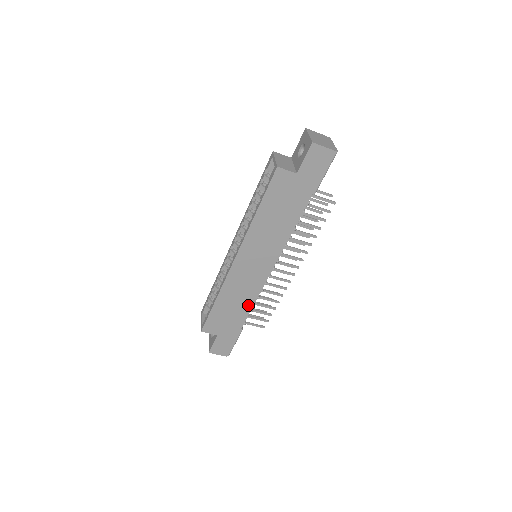
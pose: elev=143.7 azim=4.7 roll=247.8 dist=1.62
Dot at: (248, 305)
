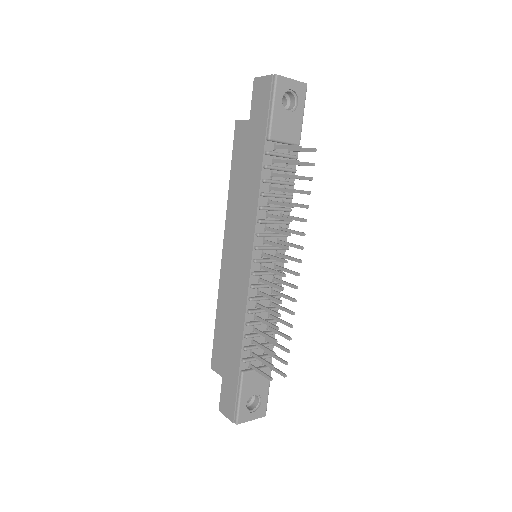
Dot at: (240, 324)
